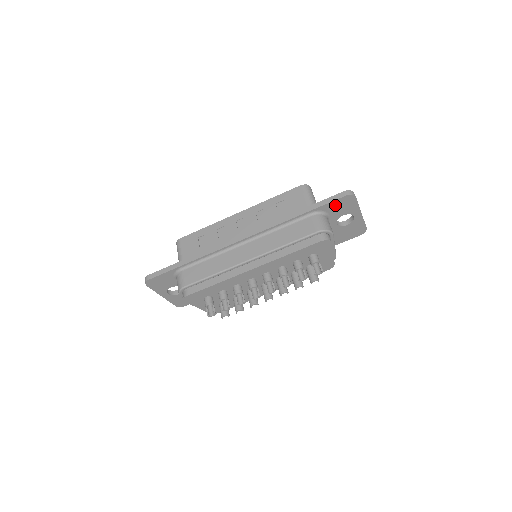
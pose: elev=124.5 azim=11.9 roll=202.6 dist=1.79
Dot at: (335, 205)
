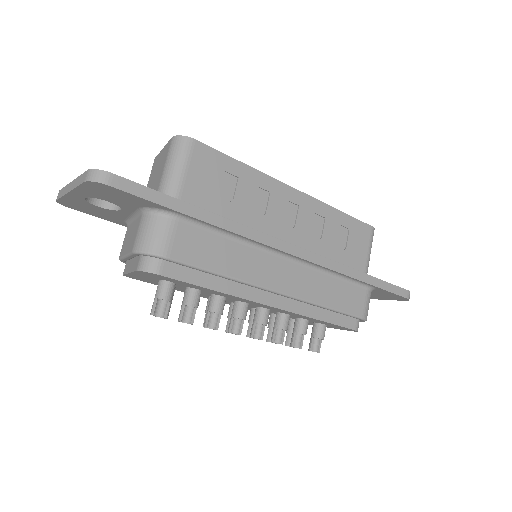
Dot at: (388, 294)
